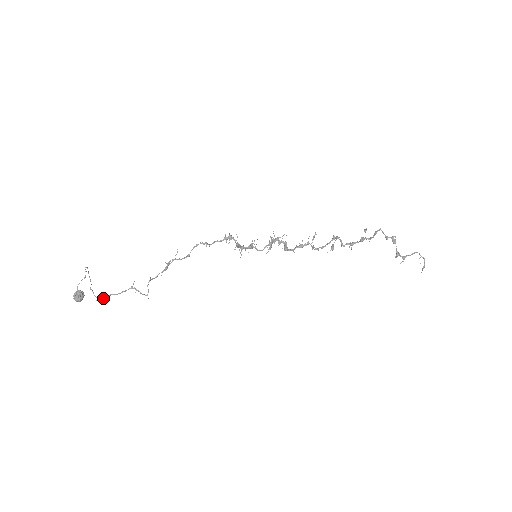
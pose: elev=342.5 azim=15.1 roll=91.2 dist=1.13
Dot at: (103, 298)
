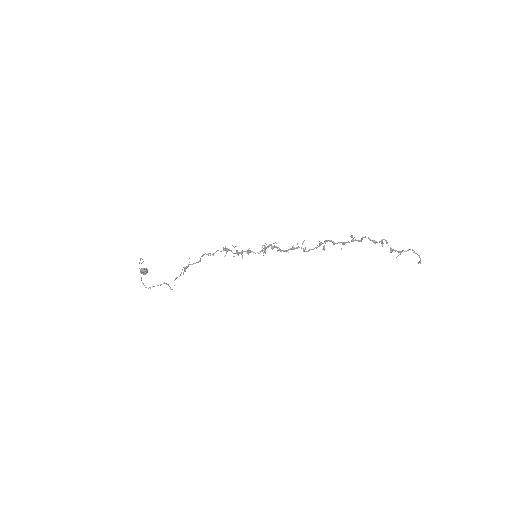
Dot at: occluded
